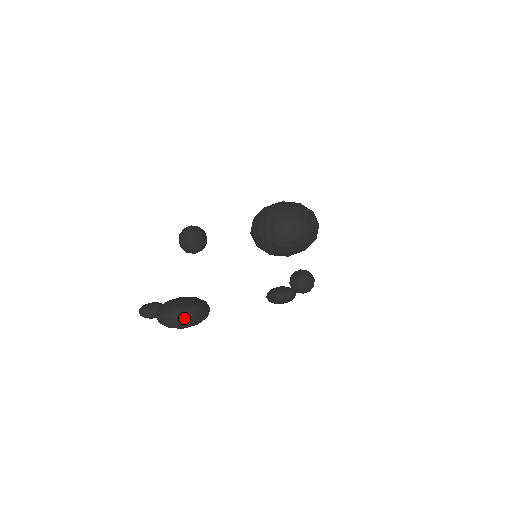
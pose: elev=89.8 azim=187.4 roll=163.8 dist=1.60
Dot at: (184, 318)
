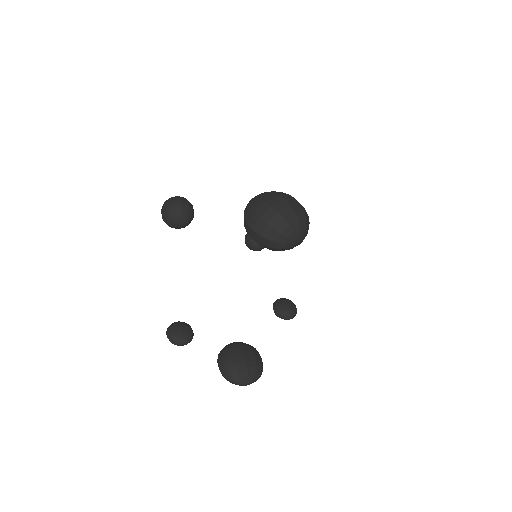
Dot at: occluded
